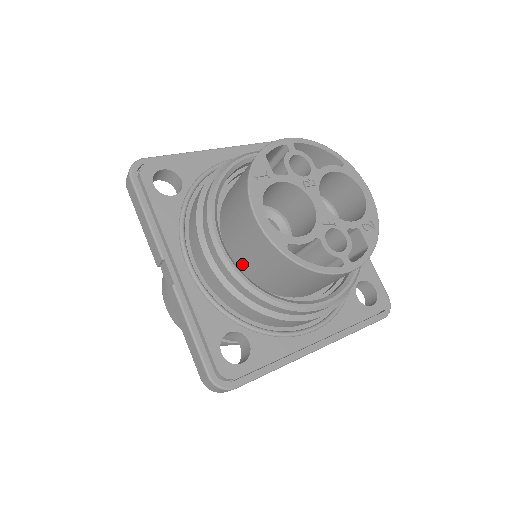
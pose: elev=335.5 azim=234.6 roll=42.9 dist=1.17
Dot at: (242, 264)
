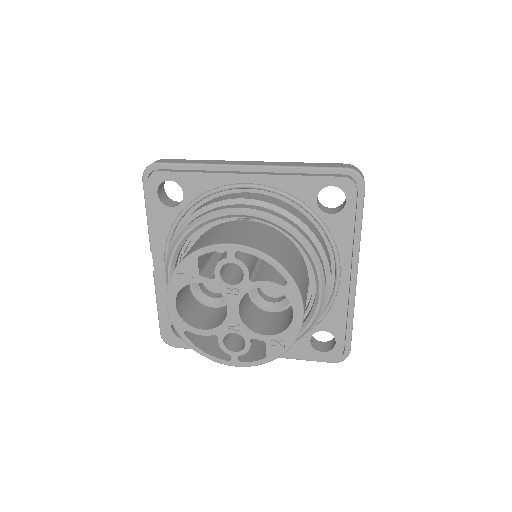
Dot at: occluded
